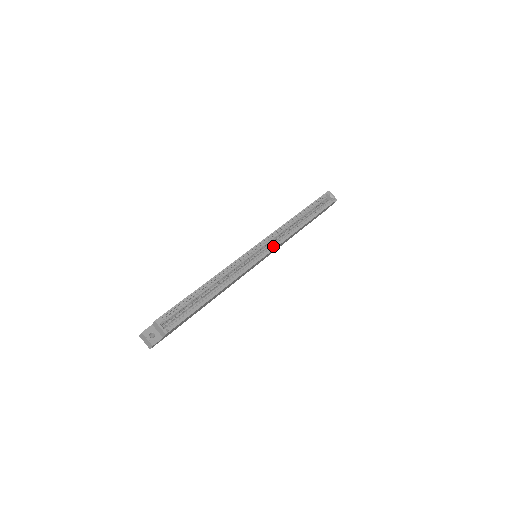
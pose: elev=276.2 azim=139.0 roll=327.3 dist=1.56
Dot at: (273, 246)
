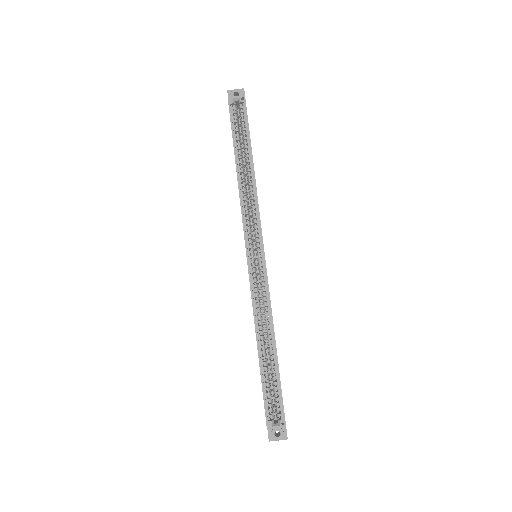
Dot at: (258, 235)
